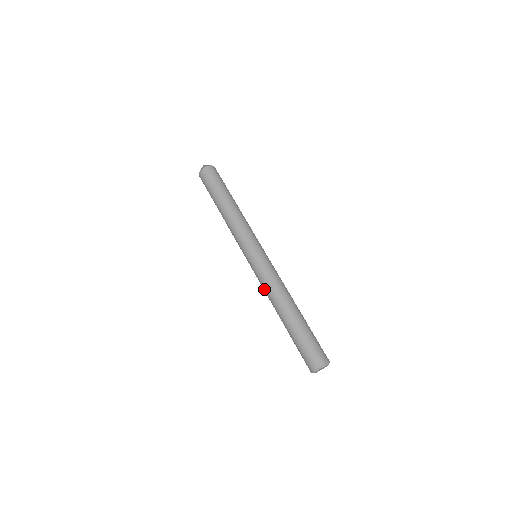
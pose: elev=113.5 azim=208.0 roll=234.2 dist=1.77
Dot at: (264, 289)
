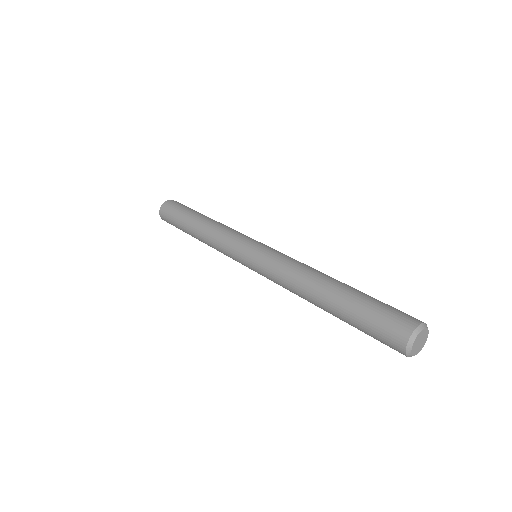
Dot at: (282, 274)
